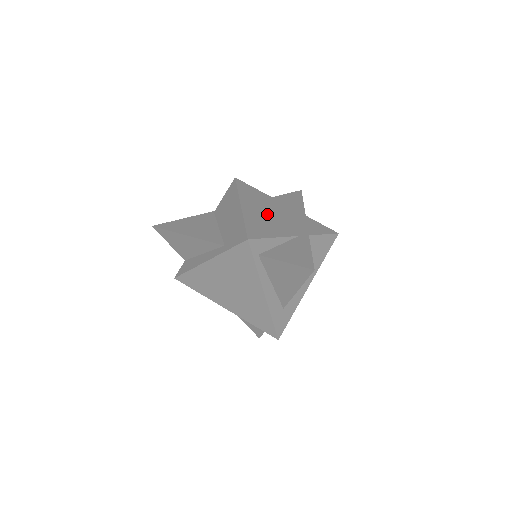
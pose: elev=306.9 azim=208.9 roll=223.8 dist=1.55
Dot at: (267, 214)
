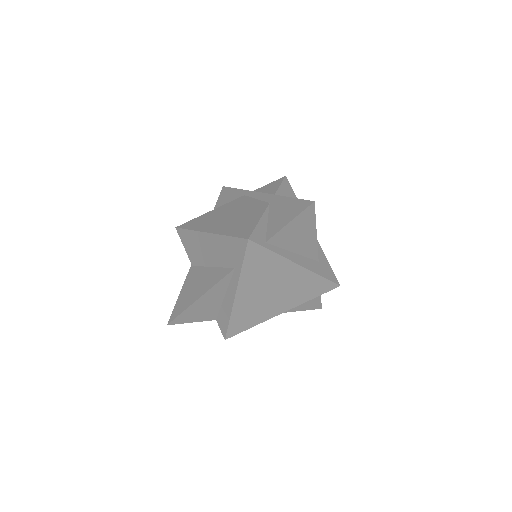
Dot at: (231, 217)
